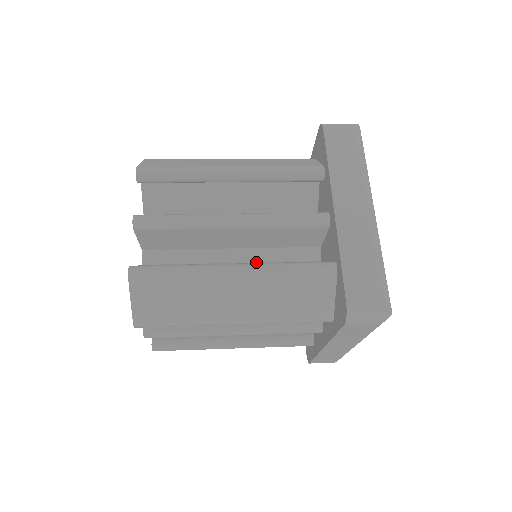
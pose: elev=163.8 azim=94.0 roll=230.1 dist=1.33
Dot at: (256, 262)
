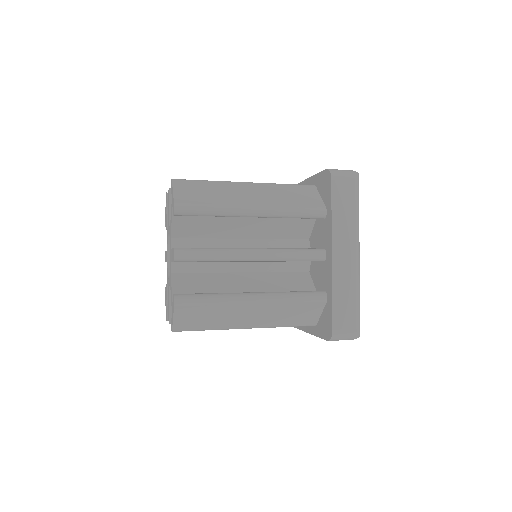
Dot at: (261, 272)
